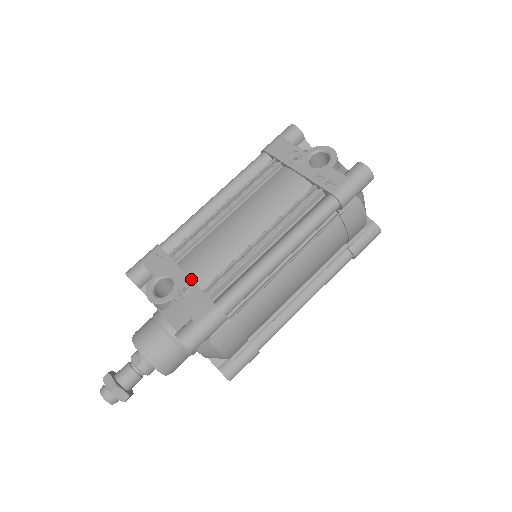
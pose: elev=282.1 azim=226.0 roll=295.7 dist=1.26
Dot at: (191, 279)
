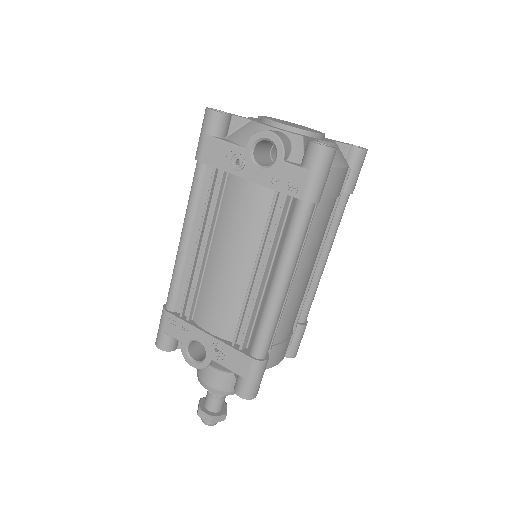
Dot at: (216, 339)
